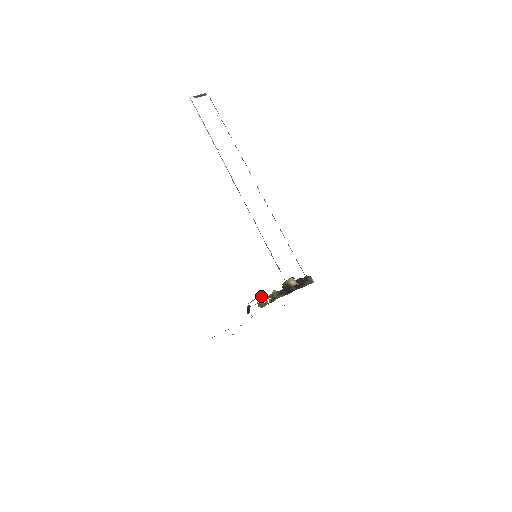
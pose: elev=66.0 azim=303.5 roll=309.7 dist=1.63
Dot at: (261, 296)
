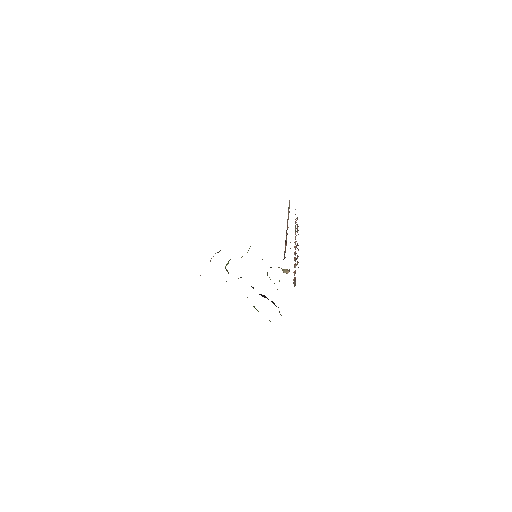
Dot at: occluded
